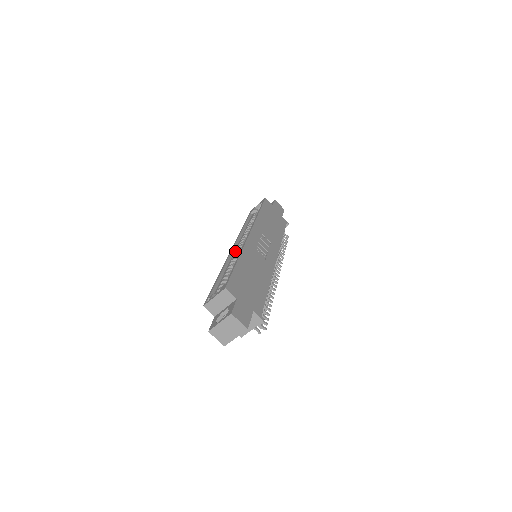
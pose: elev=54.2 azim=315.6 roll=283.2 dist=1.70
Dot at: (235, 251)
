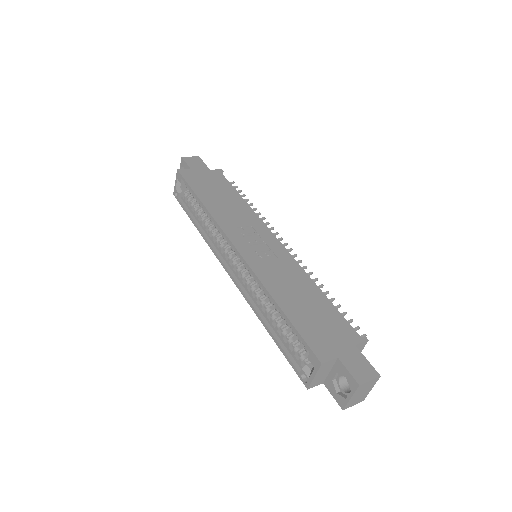
Dot at: (237, 276)
